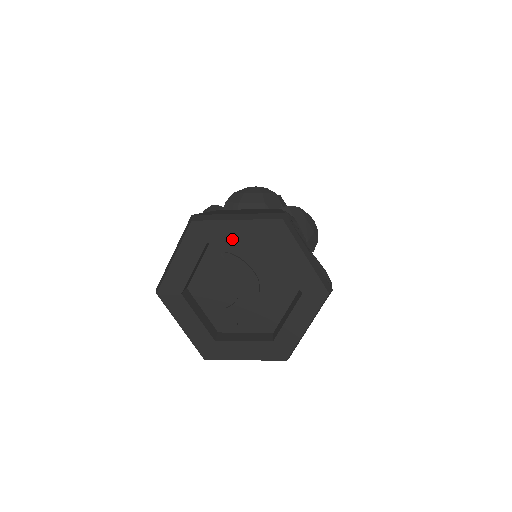
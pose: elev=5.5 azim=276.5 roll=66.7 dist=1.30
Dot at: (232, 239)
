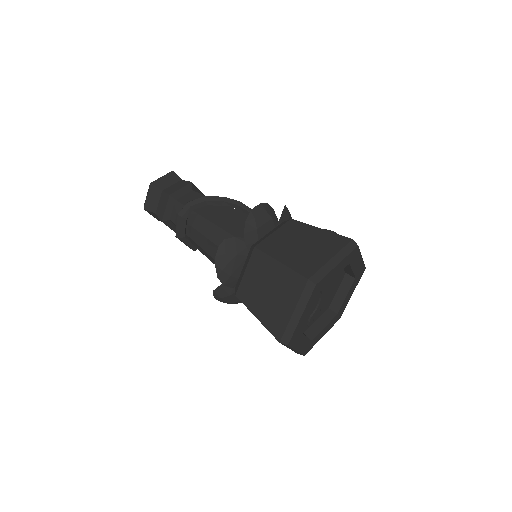
Dot at: (333, 277)
